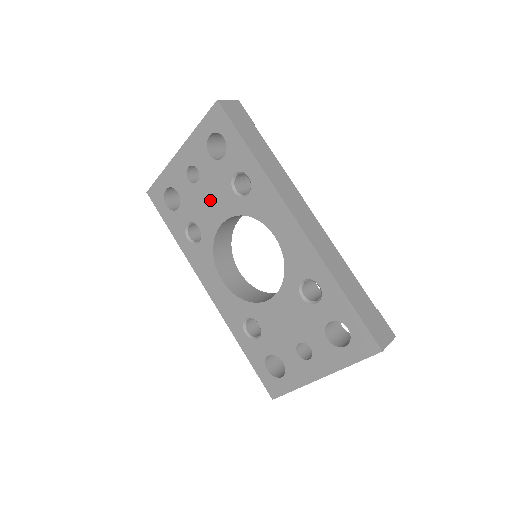
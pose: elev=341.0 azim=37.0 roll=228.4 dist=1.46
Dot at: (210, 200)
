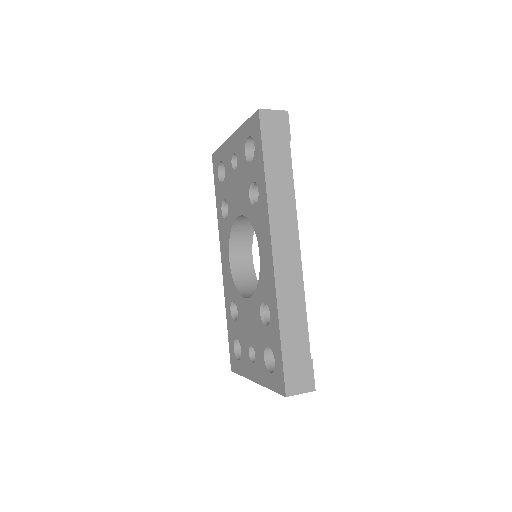
Dot at: (237, 191)
